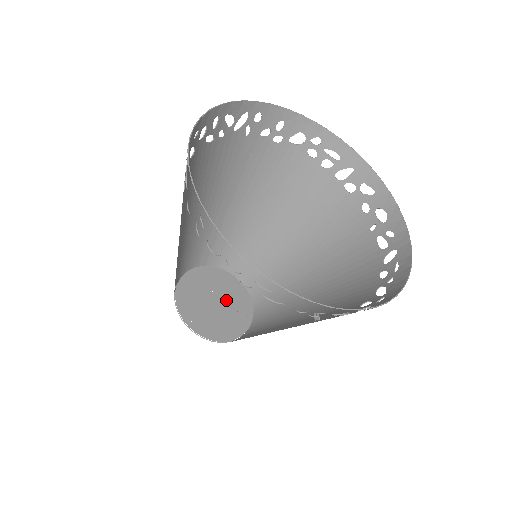
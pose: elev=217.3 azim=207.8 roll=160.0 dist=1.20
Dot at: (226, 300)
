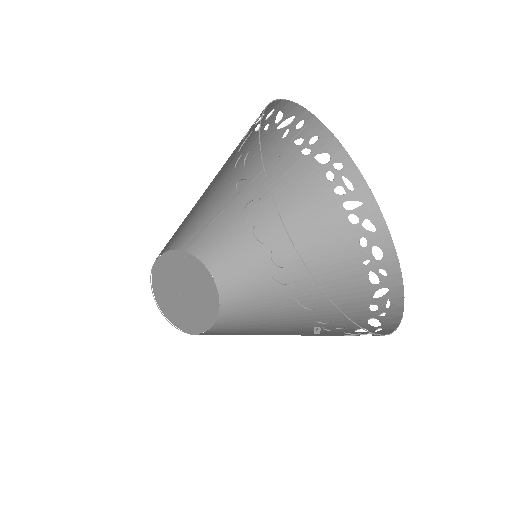
Dot at: (197, 291)
